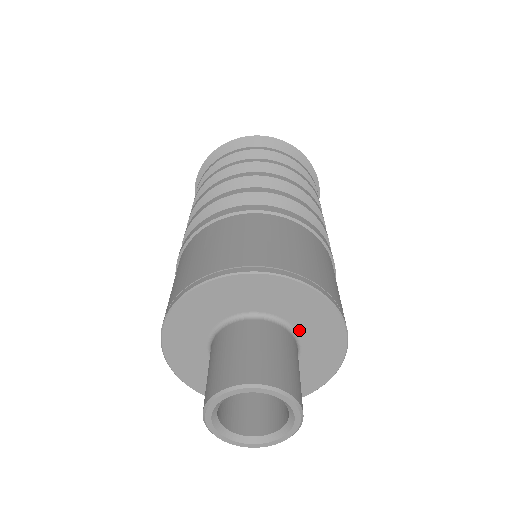
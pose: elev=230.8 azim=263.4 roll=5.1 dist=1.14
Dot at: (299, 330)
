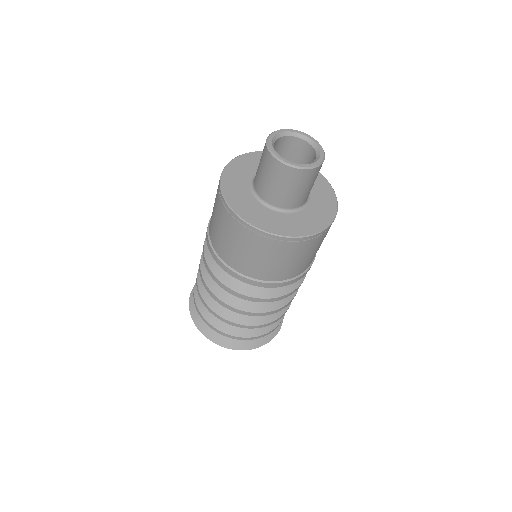
Dot at: (310, 191)
